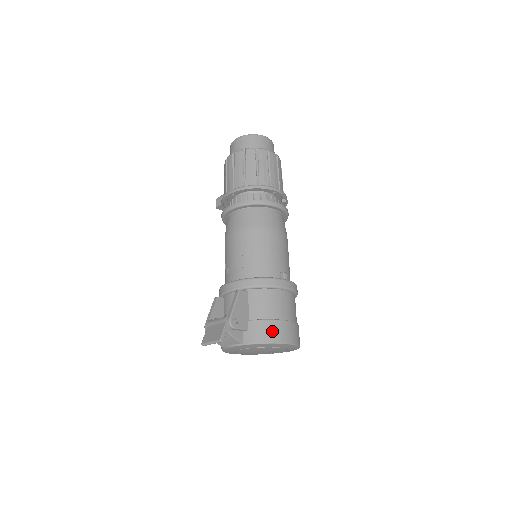
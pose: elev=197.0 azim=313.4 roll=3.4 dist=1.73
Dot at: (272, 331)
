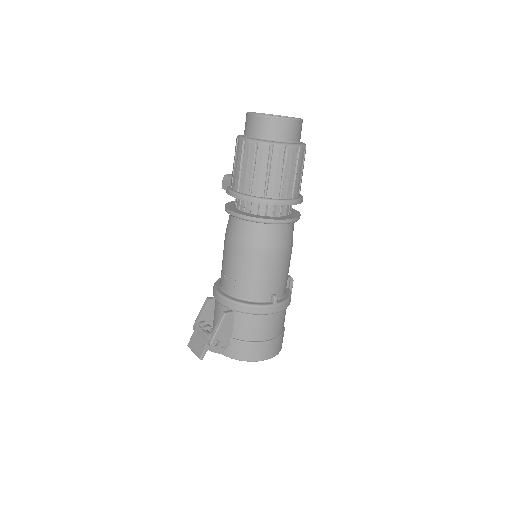
Dot at: (251, 352)
